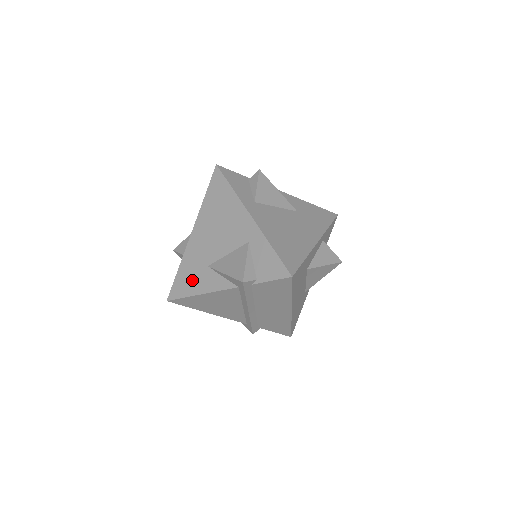
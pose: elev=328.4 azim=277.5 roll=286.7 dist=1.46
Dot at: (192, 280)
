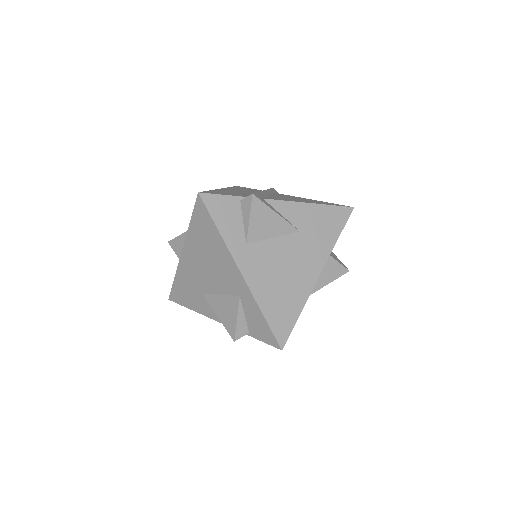
Dot at: (189, 297)
